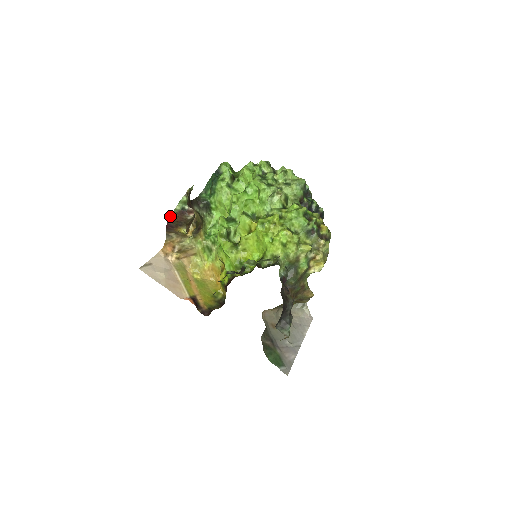
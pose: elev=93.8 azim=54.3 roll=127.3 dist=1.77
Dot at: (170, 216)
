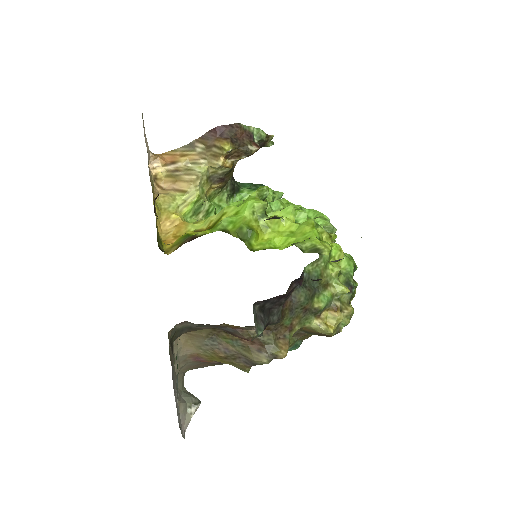
Dot at: (238, 123)
